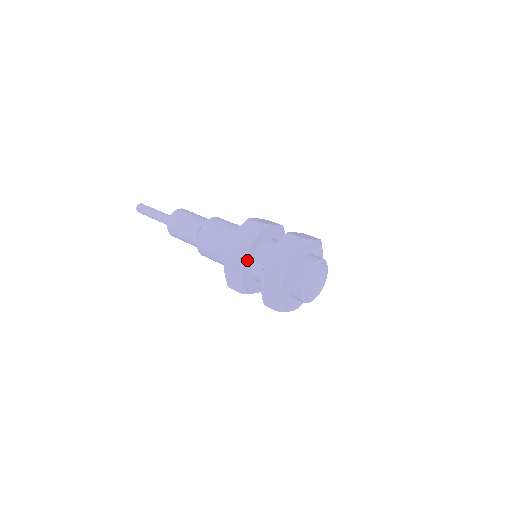
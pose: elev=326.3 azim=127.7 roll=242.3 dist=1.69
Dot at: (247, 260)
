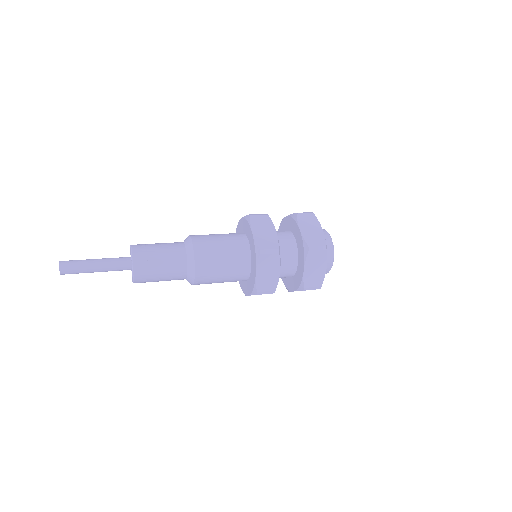
Dot at: occluded
